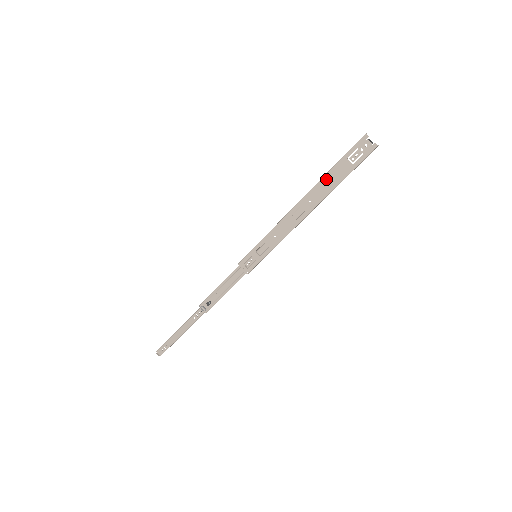
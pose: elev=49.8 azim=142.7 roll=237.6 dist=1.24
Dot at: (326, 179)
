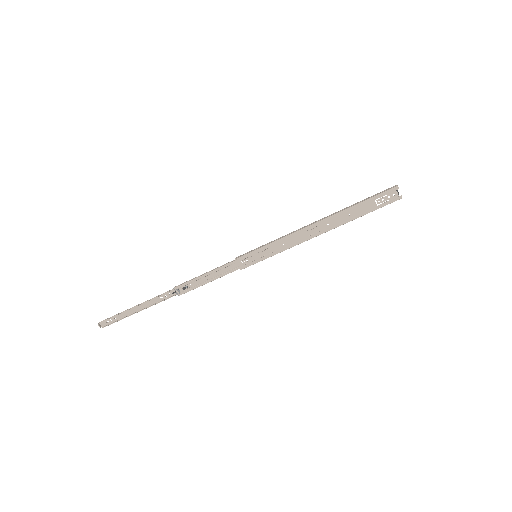
Dot at: (350, 210)
